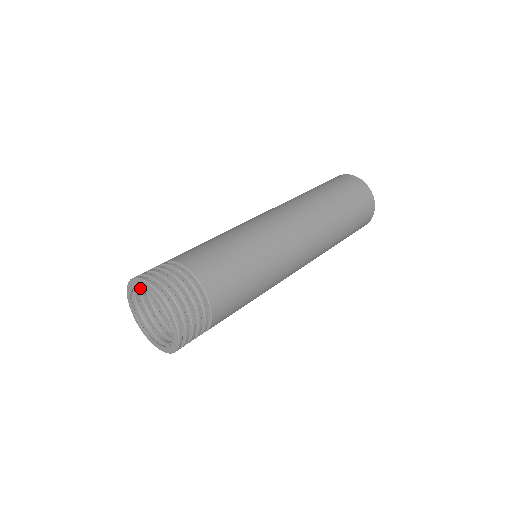
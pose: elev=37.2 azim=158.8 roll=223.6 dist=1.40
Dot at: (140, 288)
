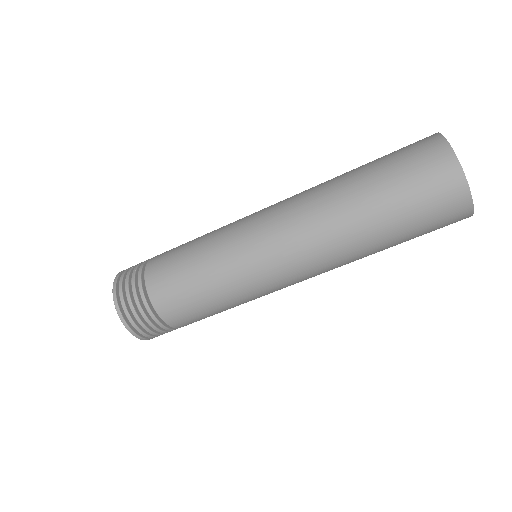
Dot at: occluded
